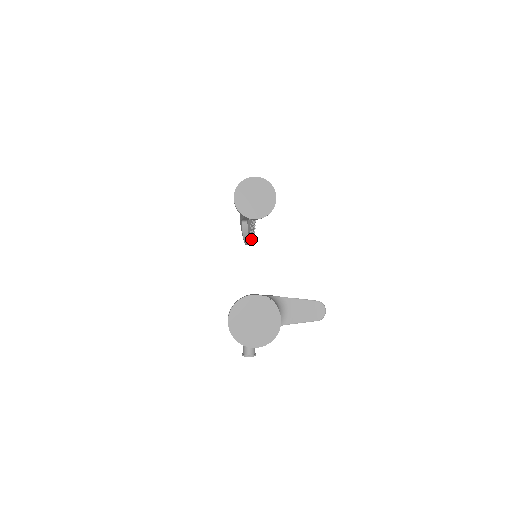
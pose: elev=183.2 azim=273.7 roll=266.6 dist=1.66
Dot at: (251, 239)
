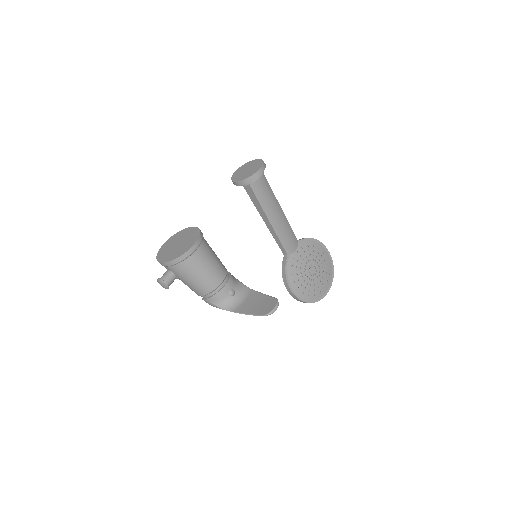
Dot at: (295, 288)
